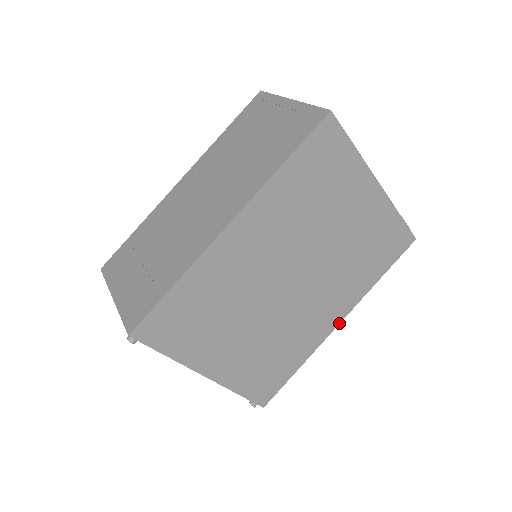
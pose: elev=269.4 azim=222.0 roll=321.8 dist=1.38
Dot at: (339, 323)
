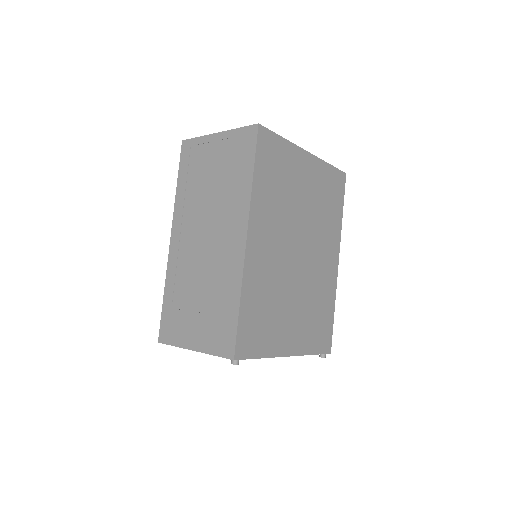
Dot at: (338, 262)
